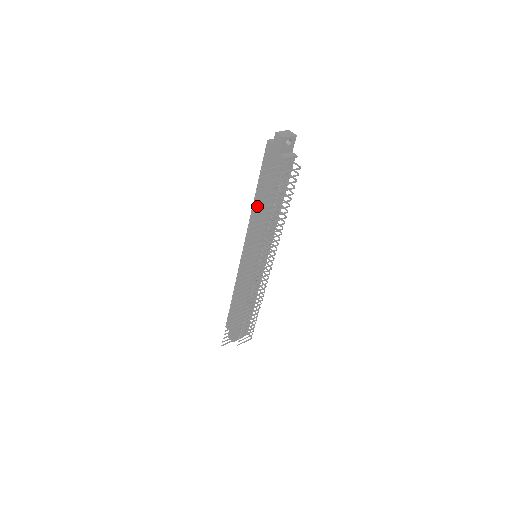
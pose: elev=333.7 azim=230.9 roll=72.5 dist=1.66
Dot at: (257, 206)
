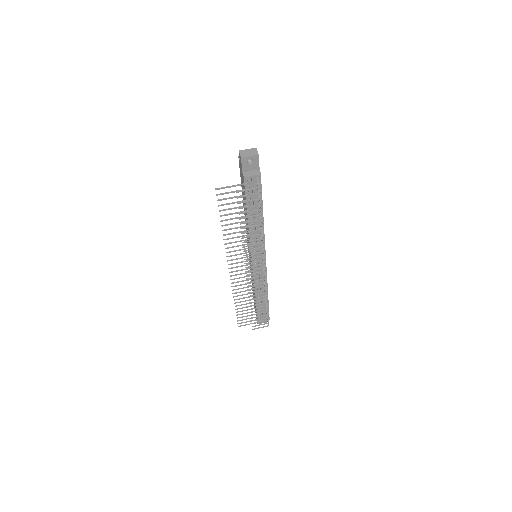
Dot at: (245, 213)
